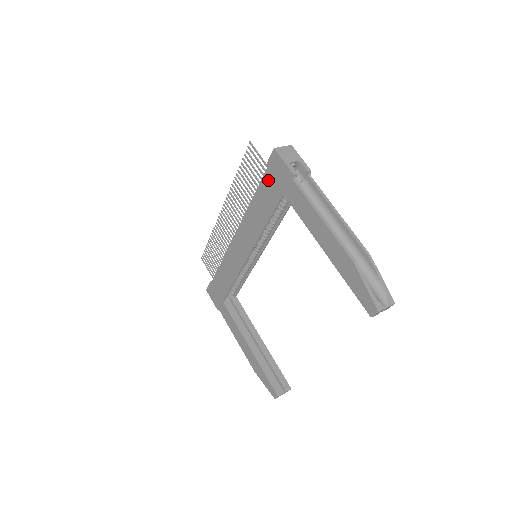
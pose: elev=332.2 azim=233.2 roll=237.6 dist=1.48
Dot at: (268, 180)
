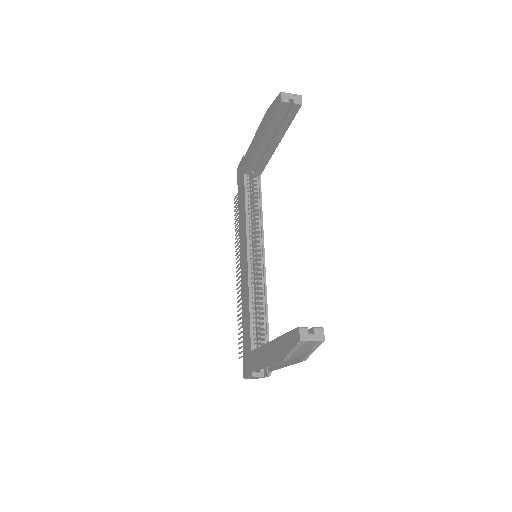
Dot at: (239, 187)
